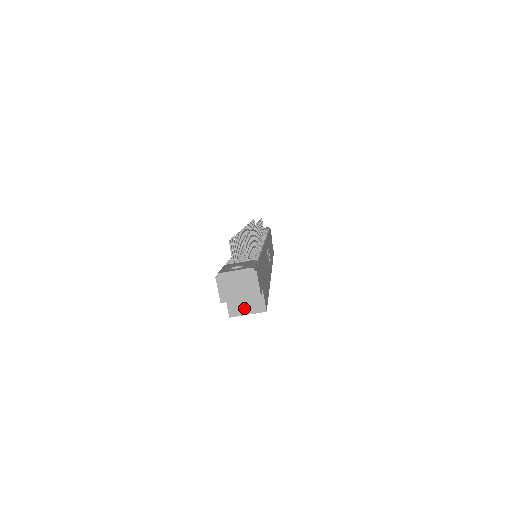
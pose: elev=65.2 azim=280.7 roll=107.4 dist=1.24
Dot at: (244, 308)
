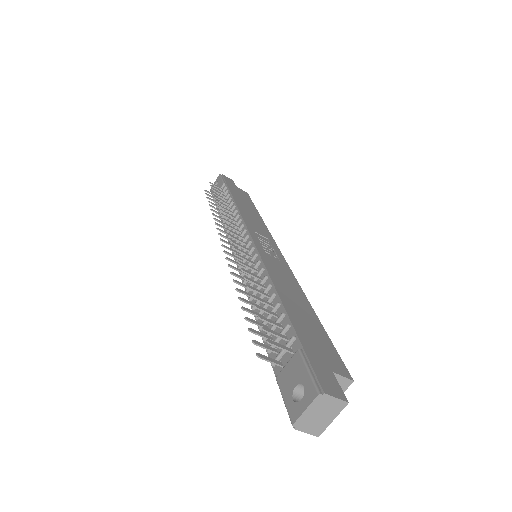
Dot at: occluded
